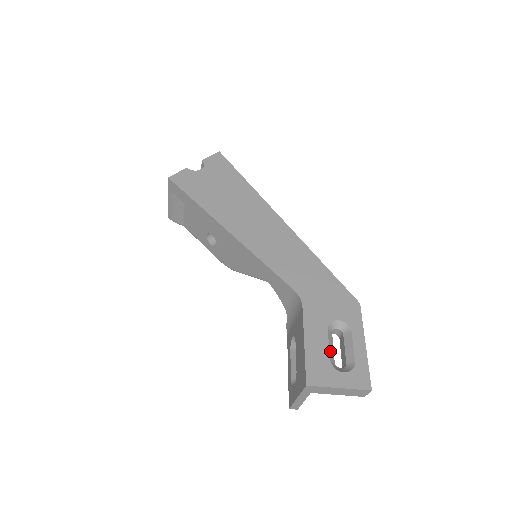
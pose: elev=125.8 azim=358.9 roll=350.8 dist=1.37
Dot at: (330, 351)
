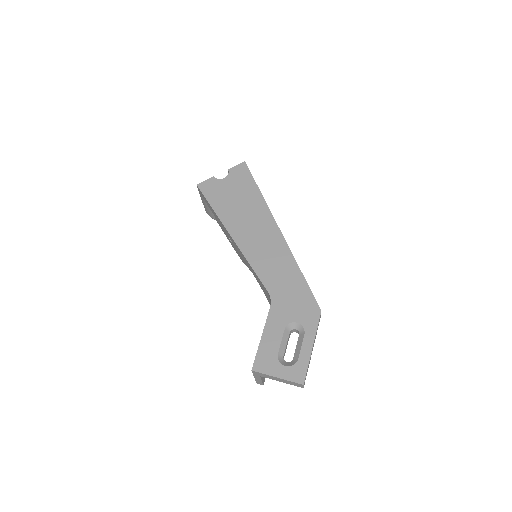
Dot at: (281, 347)
